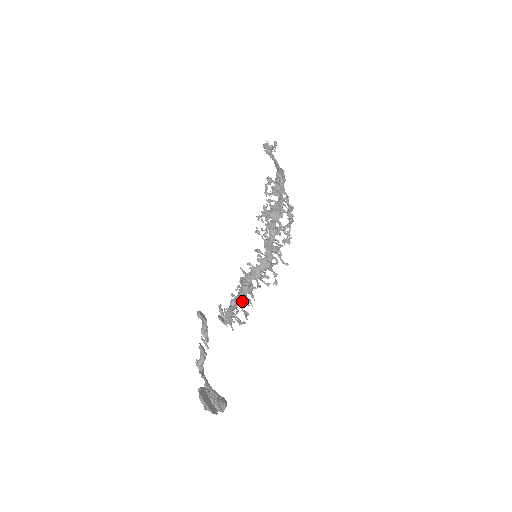
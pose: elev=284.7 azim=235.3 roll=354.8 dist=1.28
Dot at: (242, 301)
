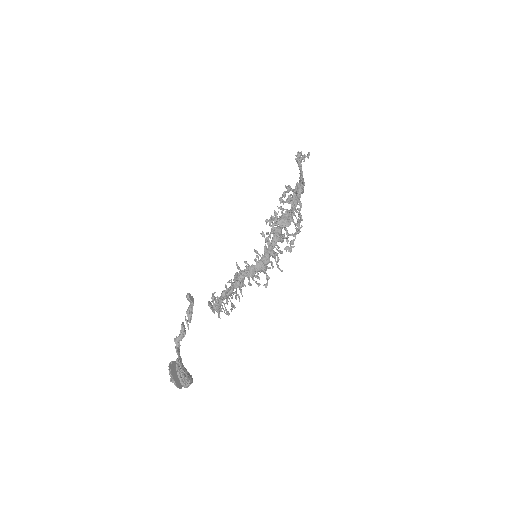
Dot at: (233, 294)
